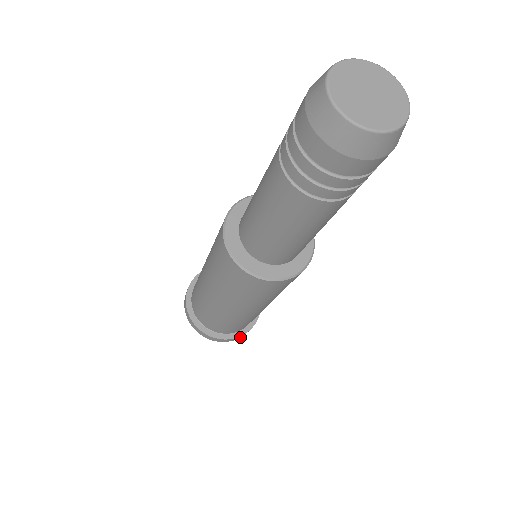
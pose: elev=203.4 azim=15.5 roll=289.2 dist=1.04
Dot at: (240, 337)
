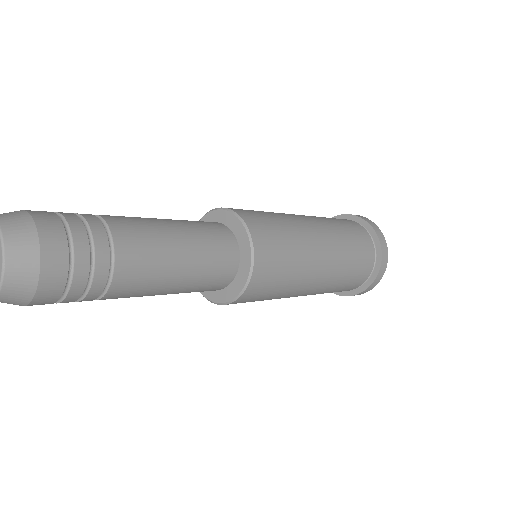
Dot at: (386, 263)
